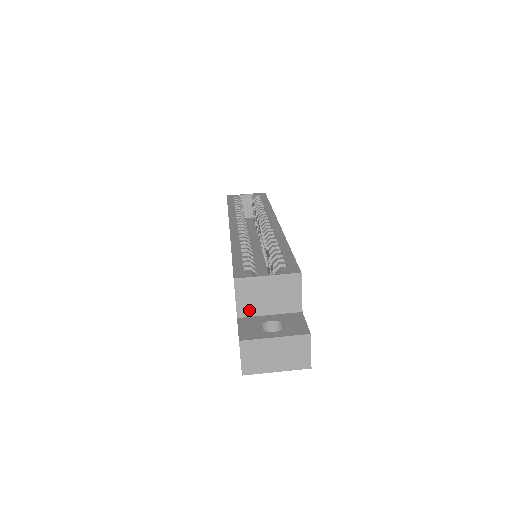
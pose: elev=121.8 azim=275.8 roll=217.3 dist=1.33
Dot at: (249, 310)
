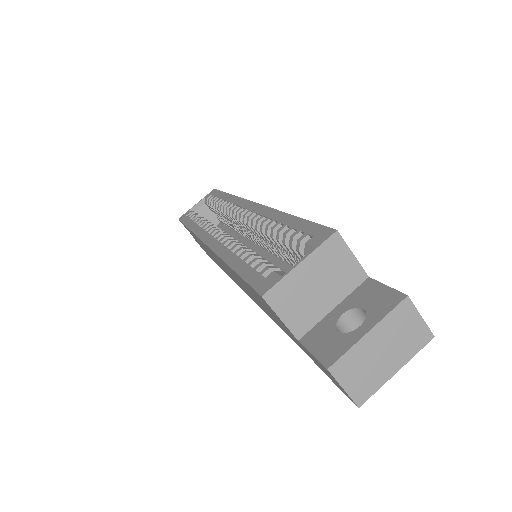
Dot at: (306, 321)
